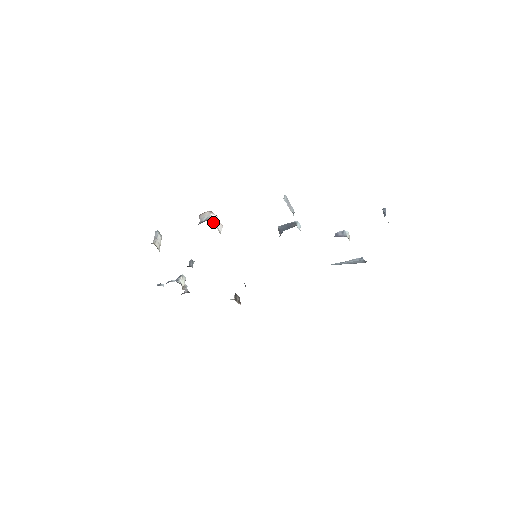
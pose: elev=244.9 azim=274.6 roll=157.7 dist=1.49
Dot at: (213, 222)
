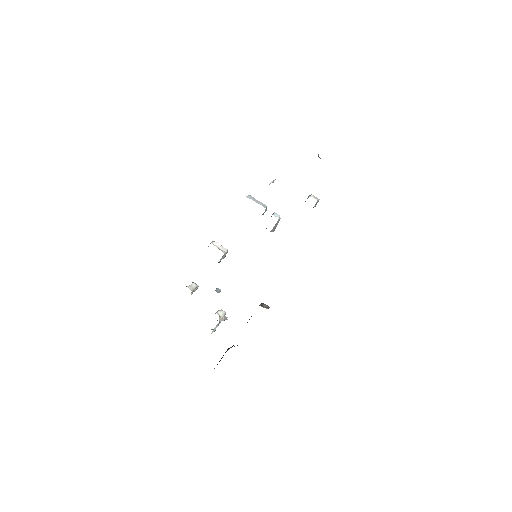
Dot at: occluded
